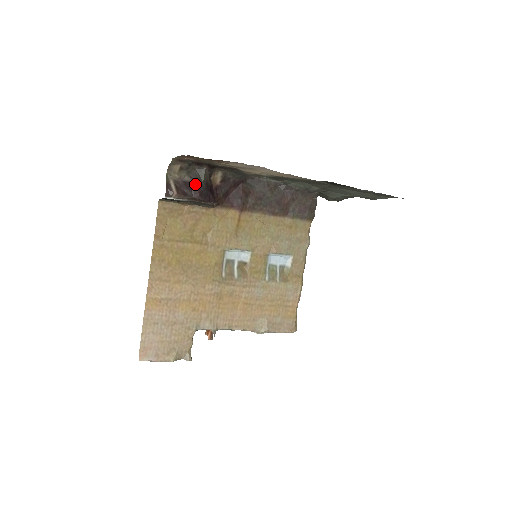
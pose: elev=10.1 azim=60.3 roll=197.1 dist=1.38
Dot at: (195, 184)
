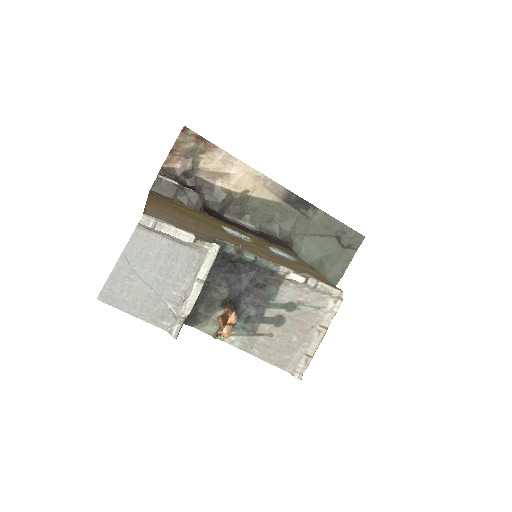
Dot at: occluded
